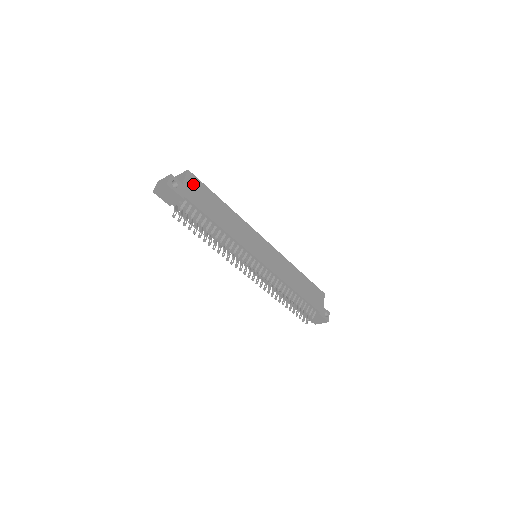
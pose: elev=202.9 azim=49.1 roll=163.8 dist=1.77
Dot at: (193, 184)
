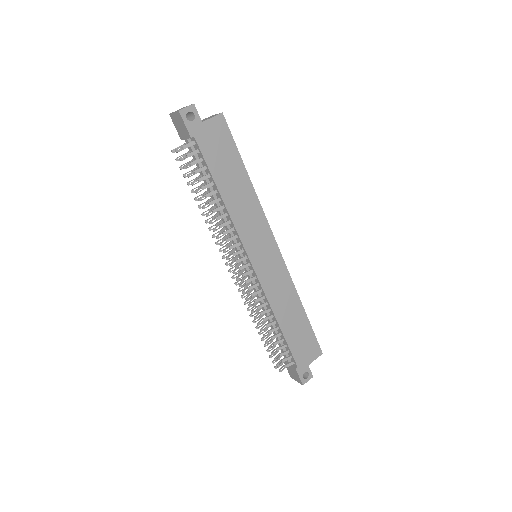
Dot at: (218, 131)
